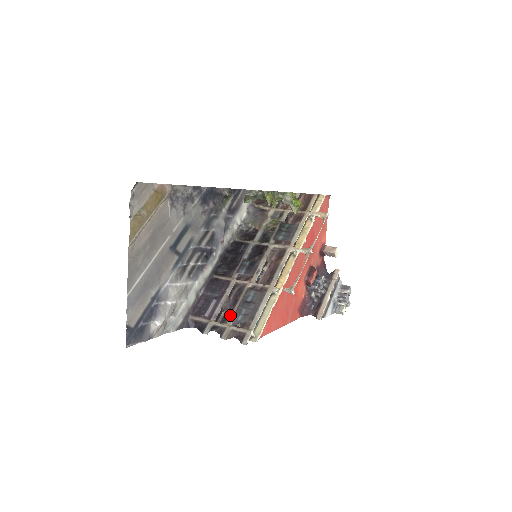
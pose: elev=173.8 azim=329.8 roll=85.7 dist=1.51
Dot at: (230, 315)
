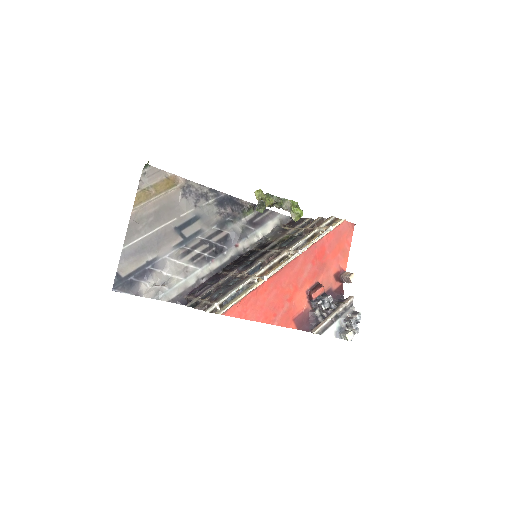
Dot at: (211, 294)
